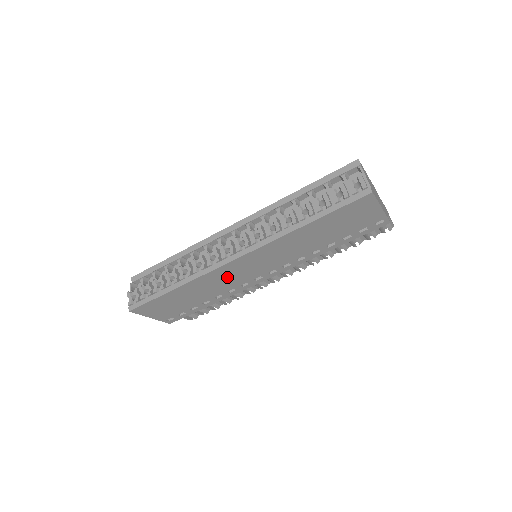
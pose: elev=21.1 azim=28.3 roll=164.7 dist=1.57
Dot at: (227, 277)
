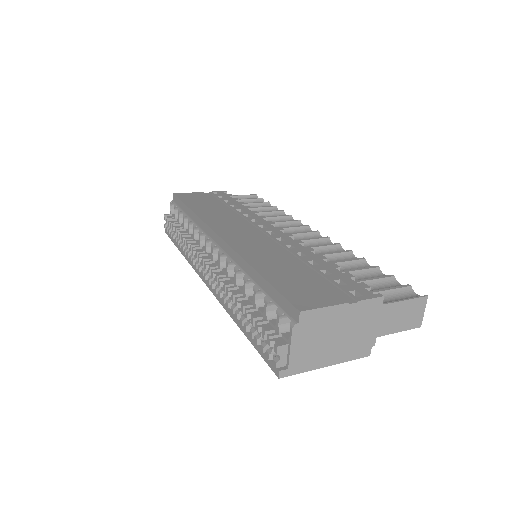
Dot at: occluded
